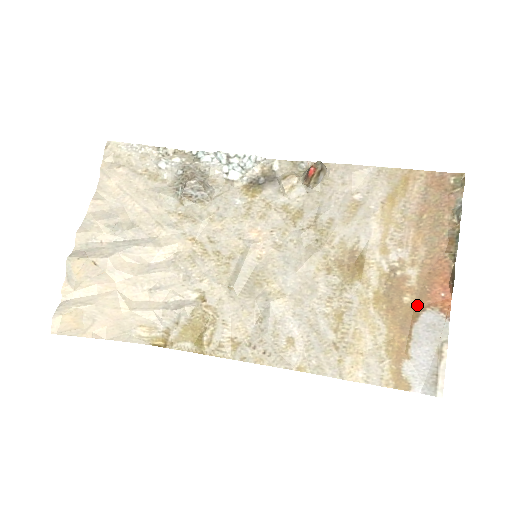
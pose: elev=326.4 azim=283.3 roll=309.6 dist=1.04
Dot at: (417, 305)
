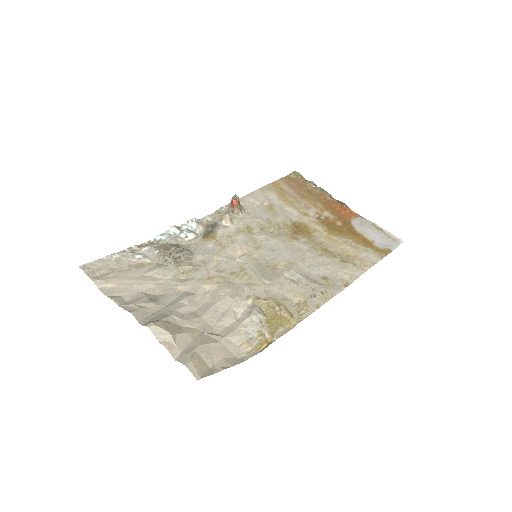
Dot at: (345, 223)
